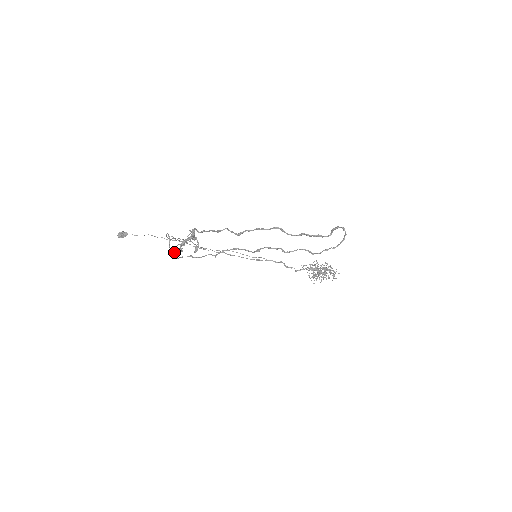
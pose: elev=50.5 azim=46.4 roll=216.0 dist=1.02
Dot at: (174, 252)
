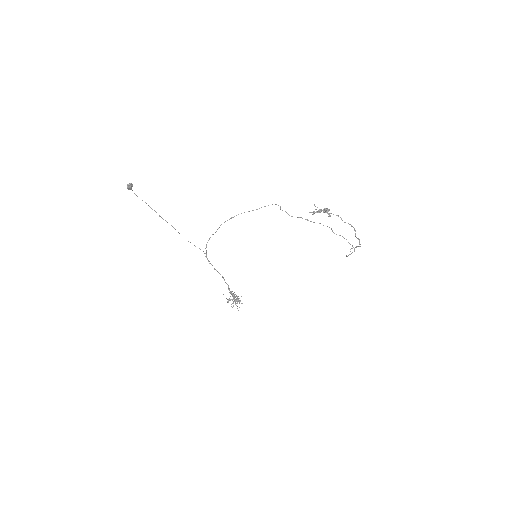
Dot at: (314, 211)
